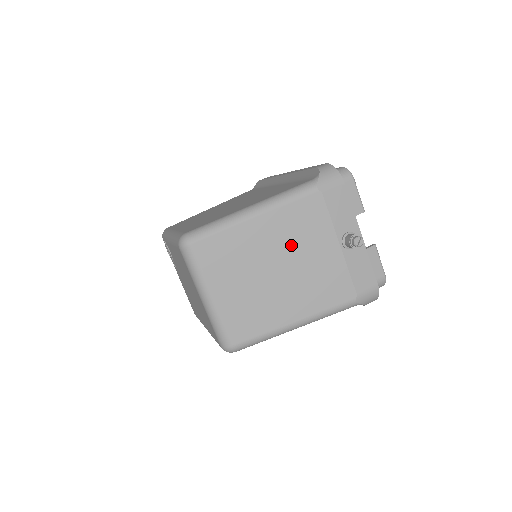
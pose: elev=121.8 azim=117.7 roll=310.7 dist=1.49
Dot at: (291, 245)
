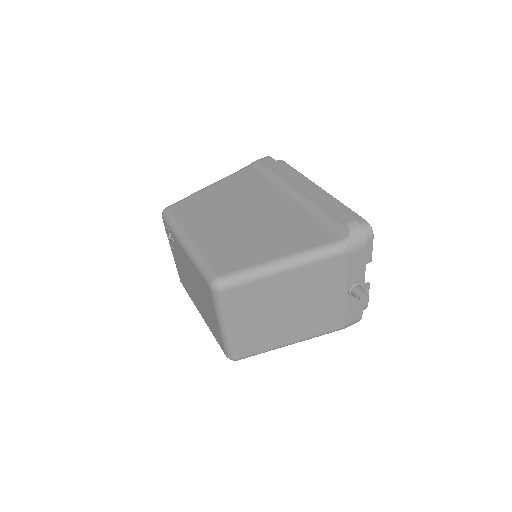
Dot at: (308, 292)
